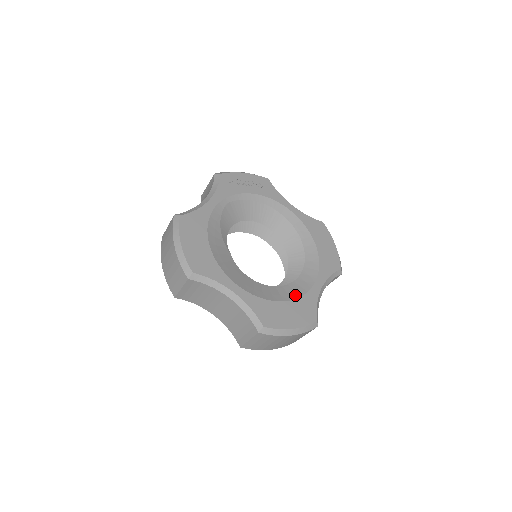
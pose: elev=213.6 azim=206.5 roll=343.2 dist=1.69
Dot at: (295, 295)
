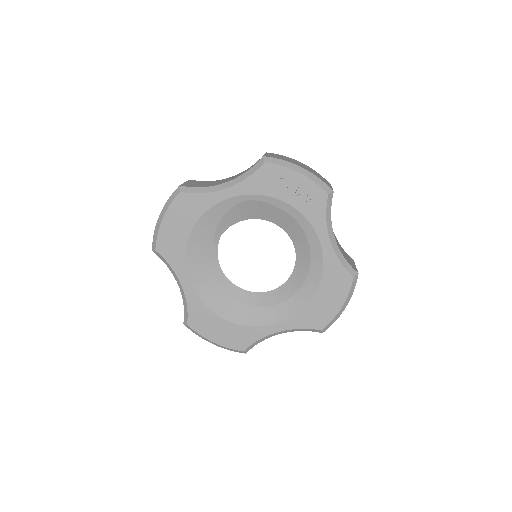
Dot at: (243, 321)
